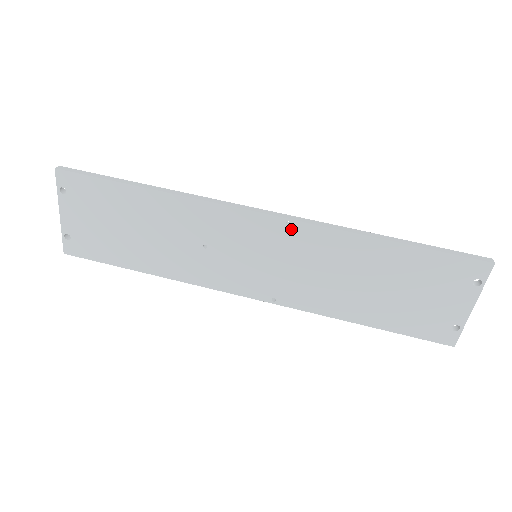
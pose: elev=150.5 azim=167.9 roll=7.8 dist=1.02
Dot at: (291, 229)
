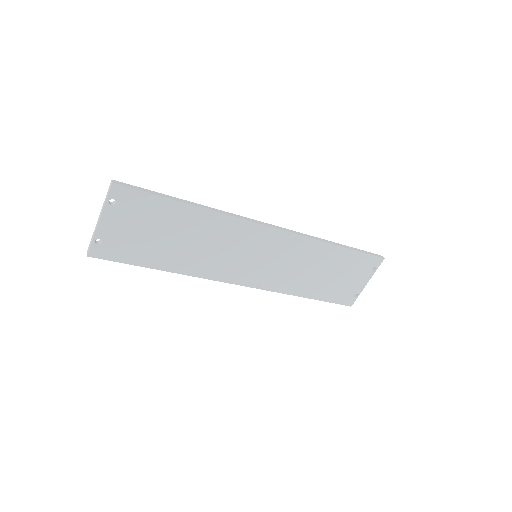
Dot at: (288, 238)
